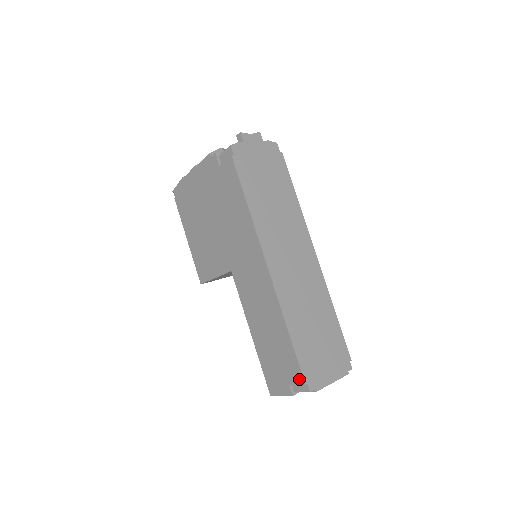
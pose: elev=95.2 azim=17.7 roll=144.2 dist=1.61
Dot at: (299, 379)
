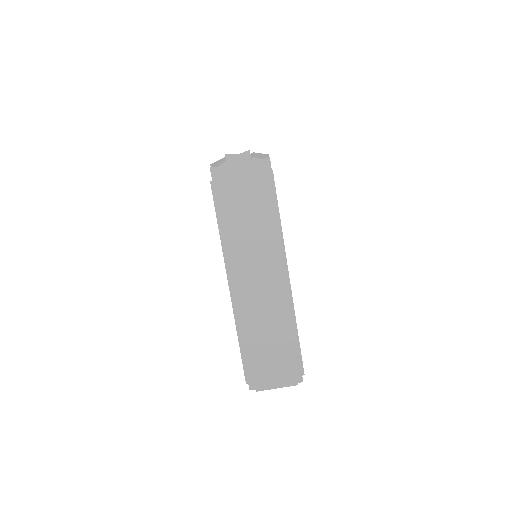
Dot at: occluded
